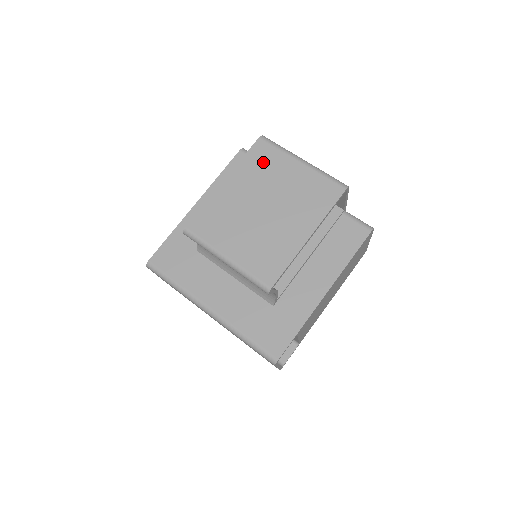
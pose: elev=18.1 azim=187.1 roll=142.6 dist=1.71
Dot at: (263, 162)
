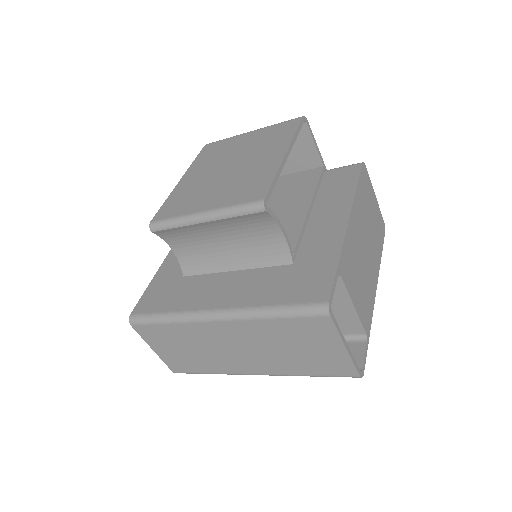
Dot at: (215, 151)
